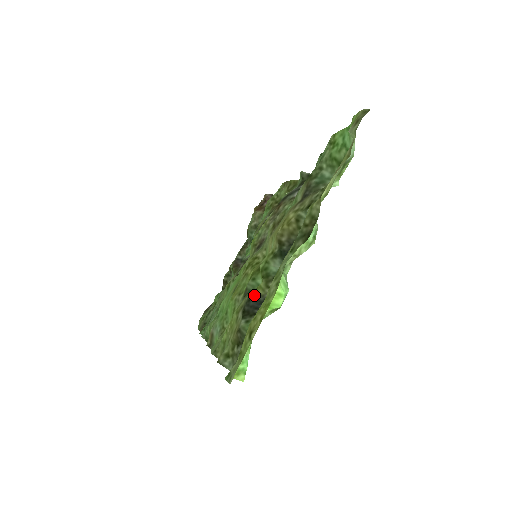
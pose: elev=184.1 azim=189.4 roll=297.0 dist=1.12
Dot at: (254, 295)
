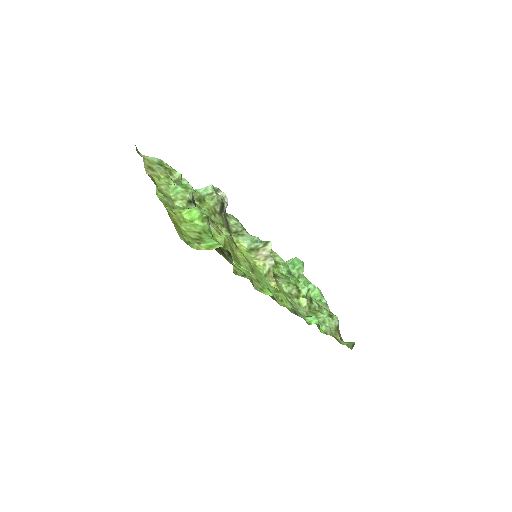
Dot at: occluded
